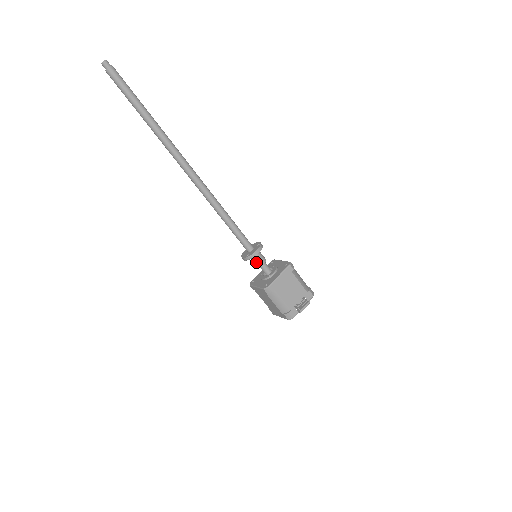
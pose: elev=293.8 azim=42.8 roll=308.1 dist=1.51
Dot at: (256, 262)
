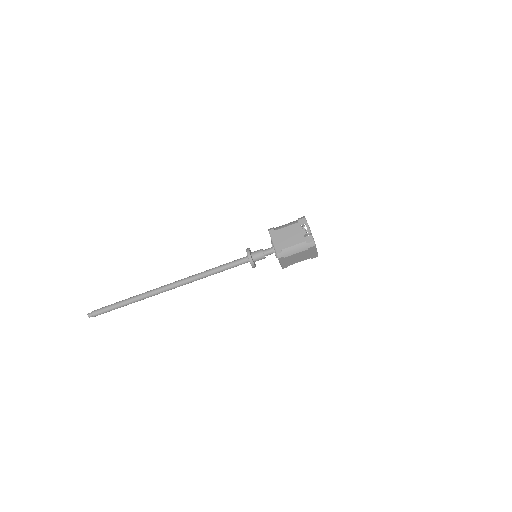
Dot at: (259, 258)
